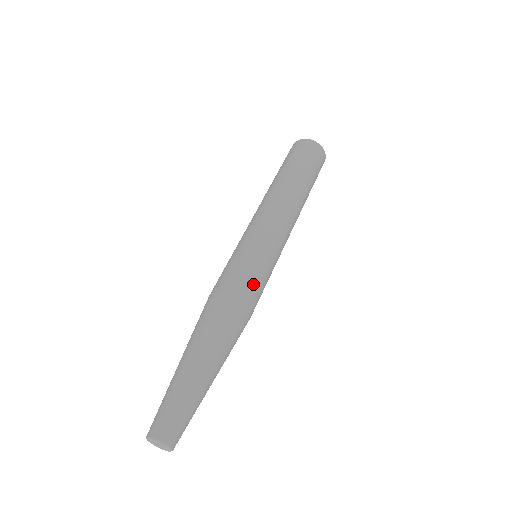
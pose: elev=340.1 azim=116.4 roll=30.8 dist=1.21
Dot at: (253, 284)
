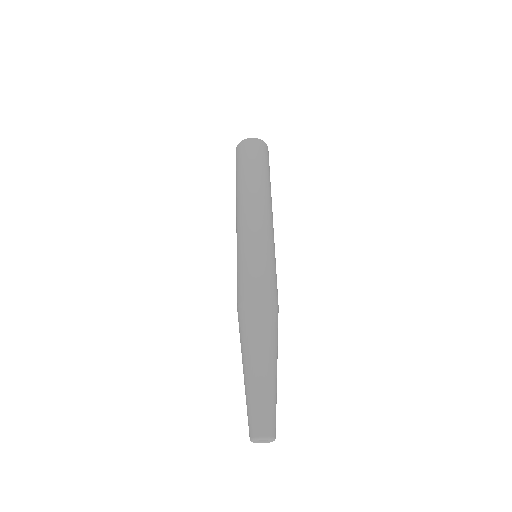
Dot at: occluded
